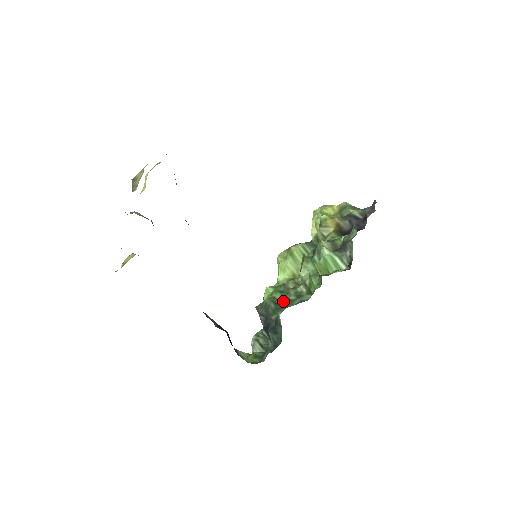
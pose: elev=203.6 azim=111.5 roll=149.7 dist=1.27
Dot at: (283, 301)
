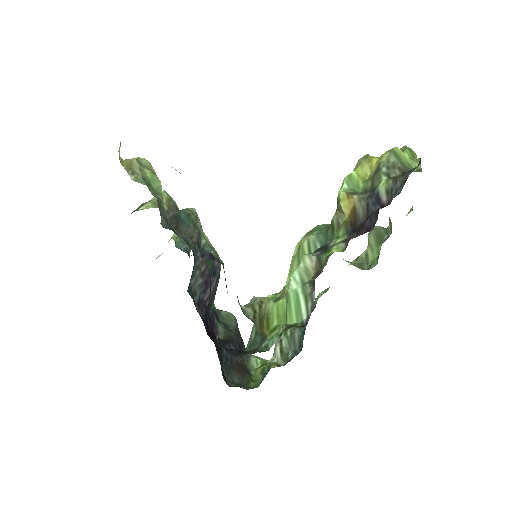
Dot at: occluded
